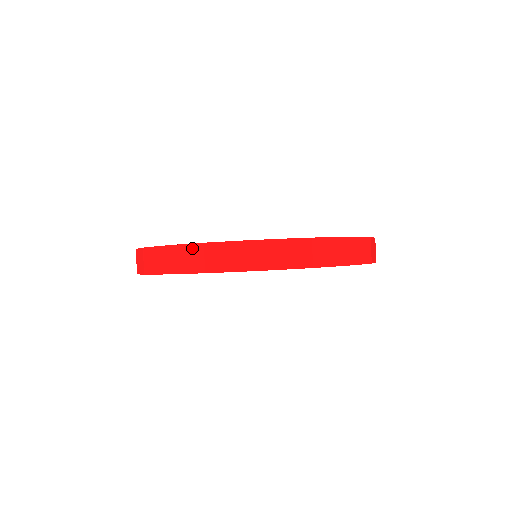
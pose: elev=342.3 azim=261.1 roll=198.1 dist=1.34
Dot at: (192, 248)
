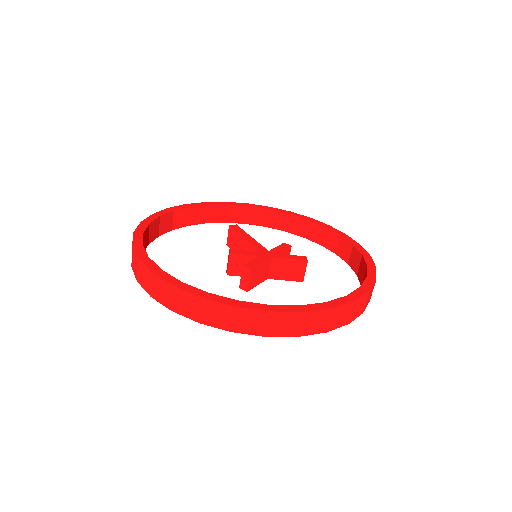
Dot at: (250, 313)
